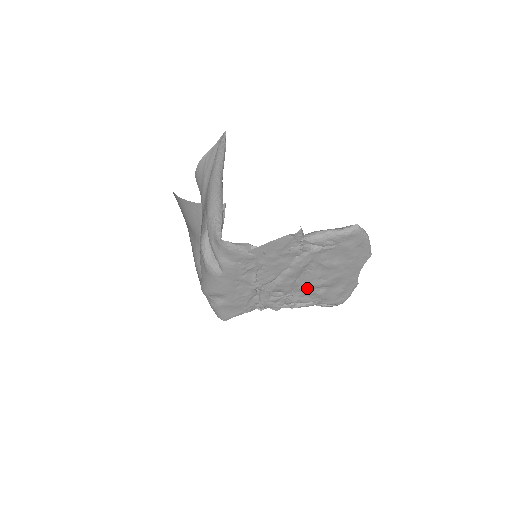
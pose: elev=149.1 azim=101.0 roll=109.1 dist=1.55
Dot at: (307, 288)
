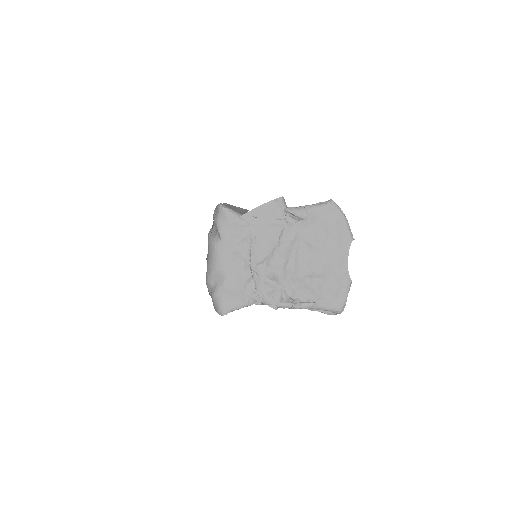
Dot at: (299, 275)
